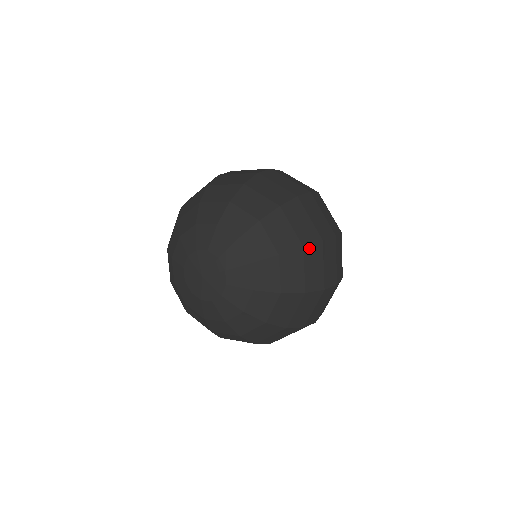
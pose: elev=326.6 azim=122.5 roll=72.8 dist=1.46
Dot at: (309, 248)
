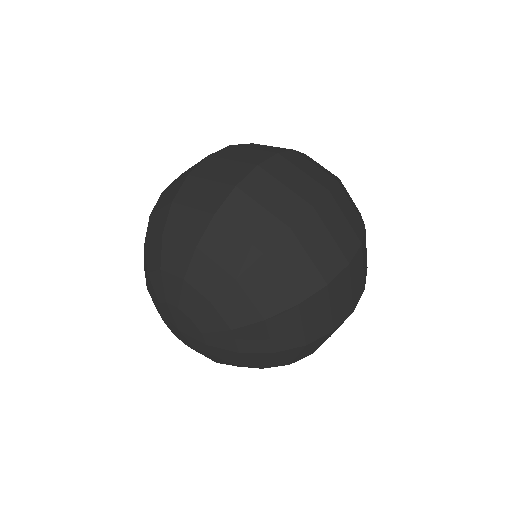
Dot at: (313, 342)
